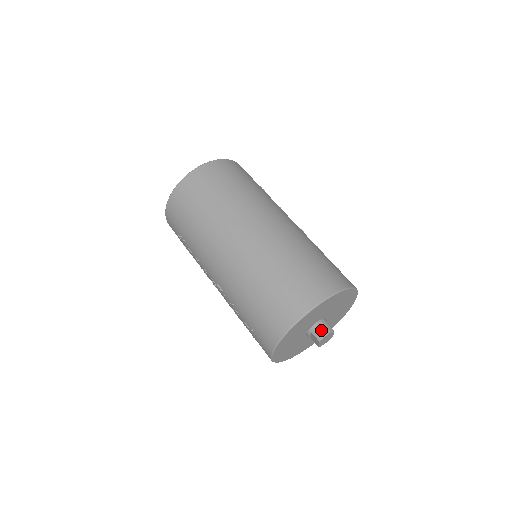
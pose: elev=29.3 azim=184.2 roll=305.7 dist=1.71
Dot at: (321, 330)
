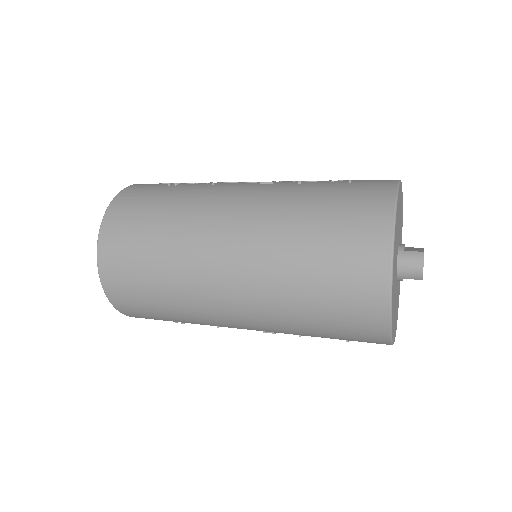
Dot at: (411, 269)
